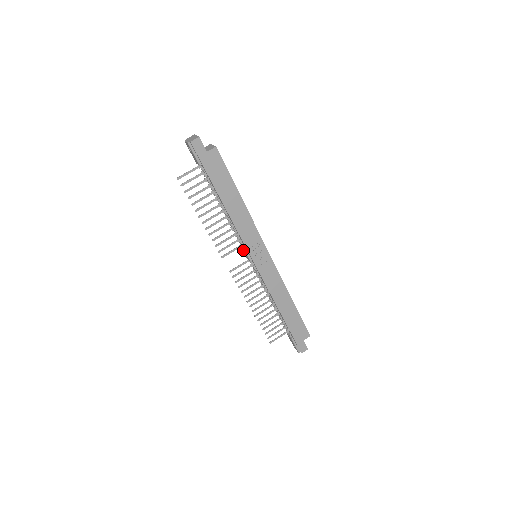
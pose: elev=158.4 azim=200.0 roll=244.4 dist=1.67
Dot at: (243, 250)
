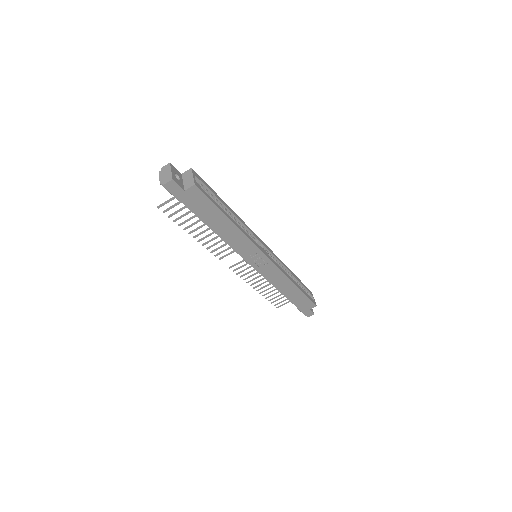
Dot at: occluded
